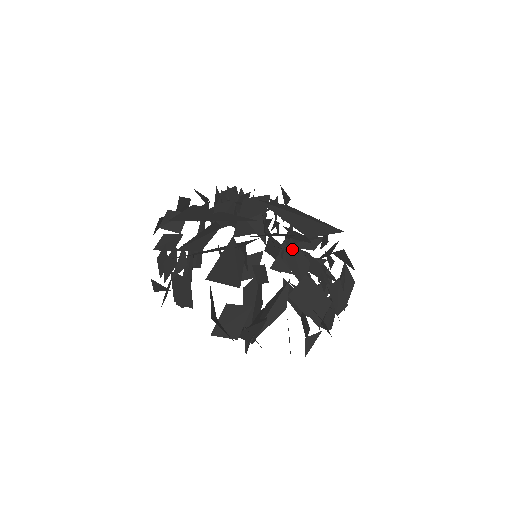
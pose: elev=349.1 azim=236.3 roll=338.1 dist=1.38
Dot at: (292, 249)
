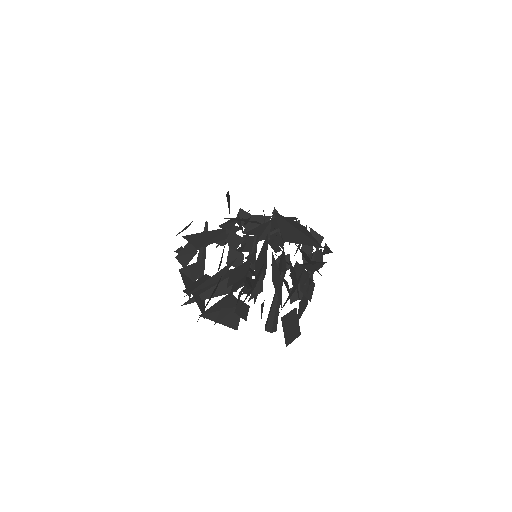
Dot at: (282, 257)
